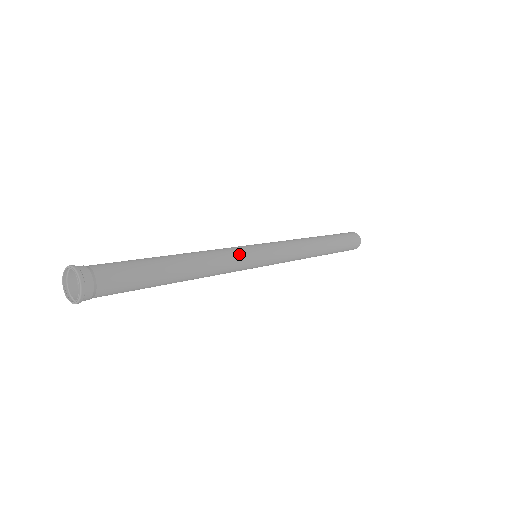
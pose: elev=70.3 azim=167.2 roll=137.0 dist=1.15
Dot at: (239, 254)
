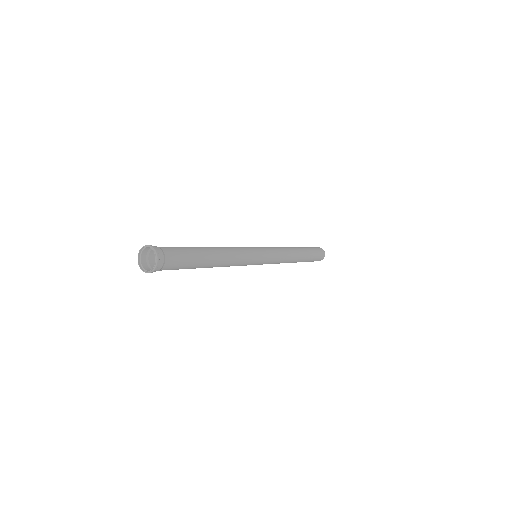
Dot at: (248, 258)
